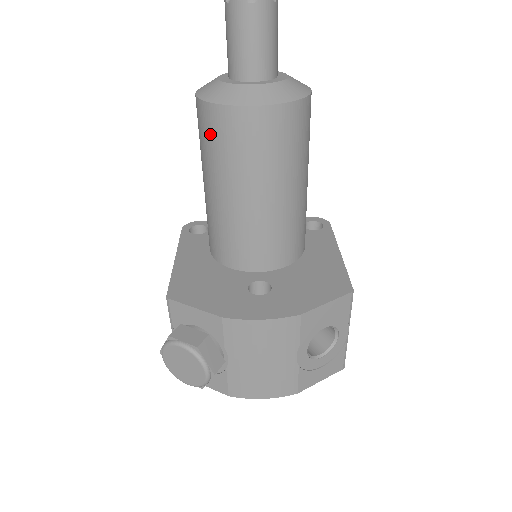
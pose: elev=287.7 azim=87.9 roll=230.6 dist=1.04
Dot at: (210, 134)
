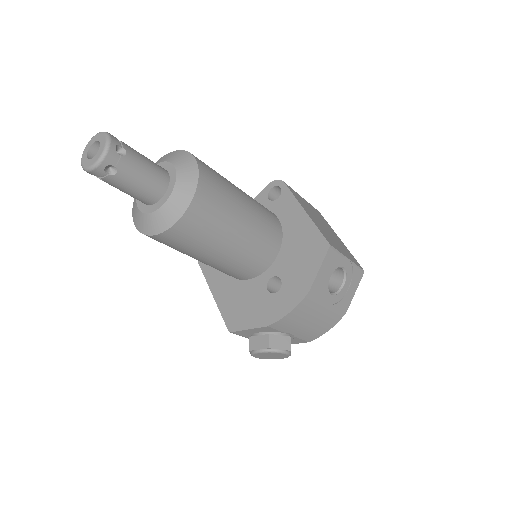
Dot at: (167, 245)
